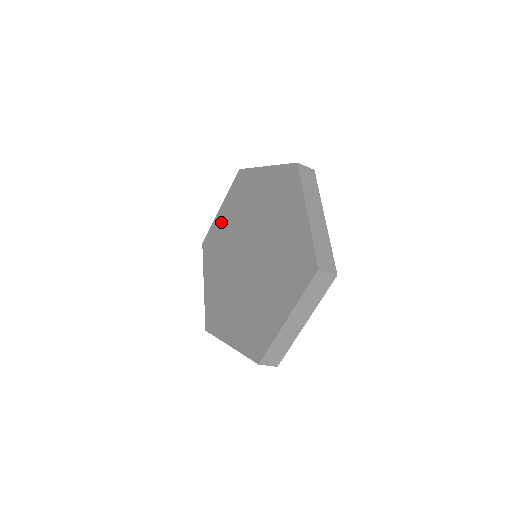
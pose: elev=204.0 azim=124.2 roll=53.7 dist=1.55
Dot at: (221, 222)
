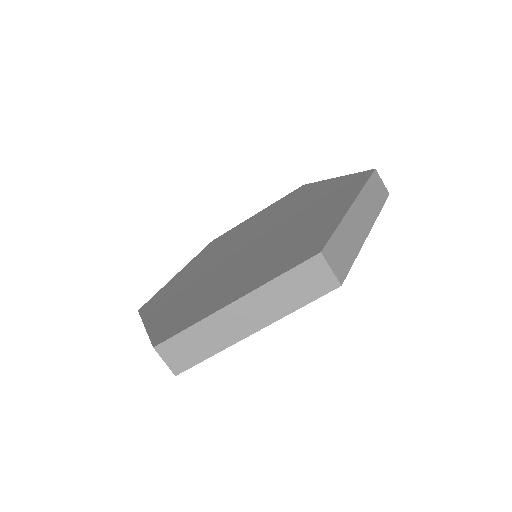
Dot at: (247, 223)
